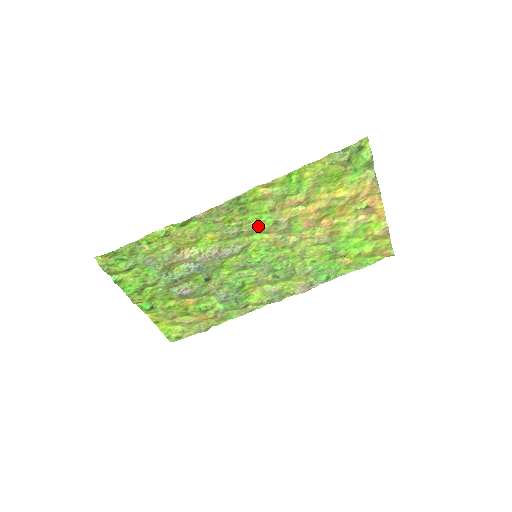
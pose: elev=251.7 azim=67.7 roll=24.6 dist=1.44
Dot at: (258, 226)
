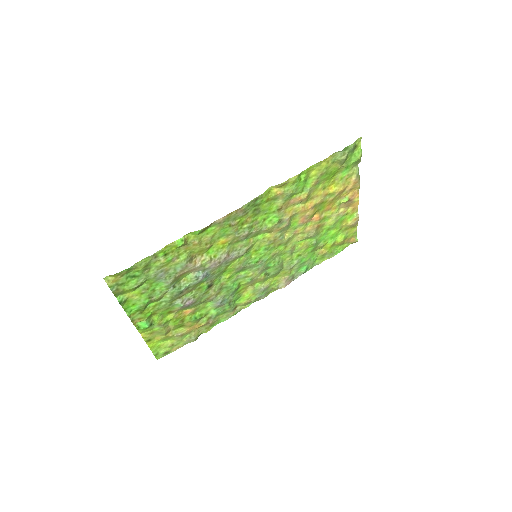
Dot at: (264, 226)
